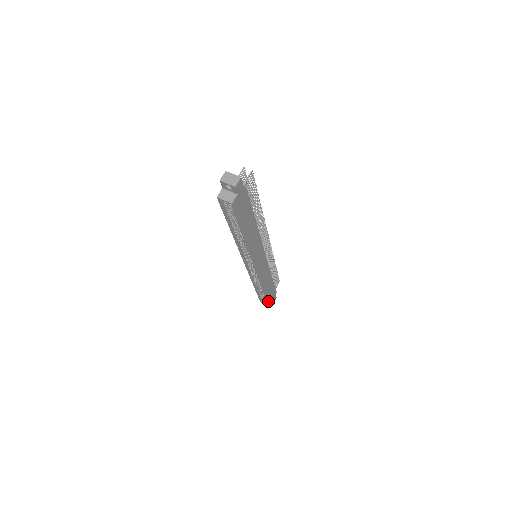
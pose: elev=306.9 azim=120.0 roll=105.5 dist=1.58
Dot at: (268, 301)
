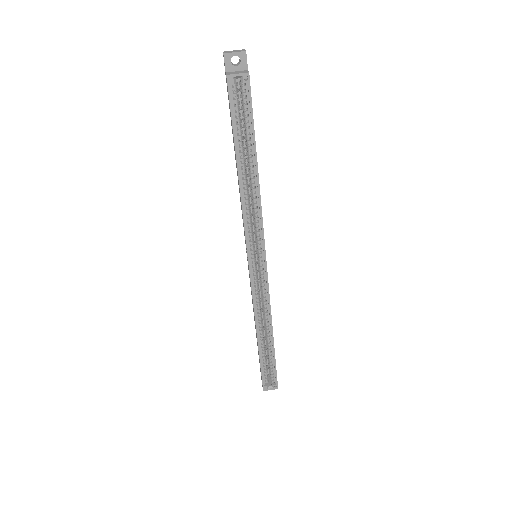
Dot at: (276, 372)
